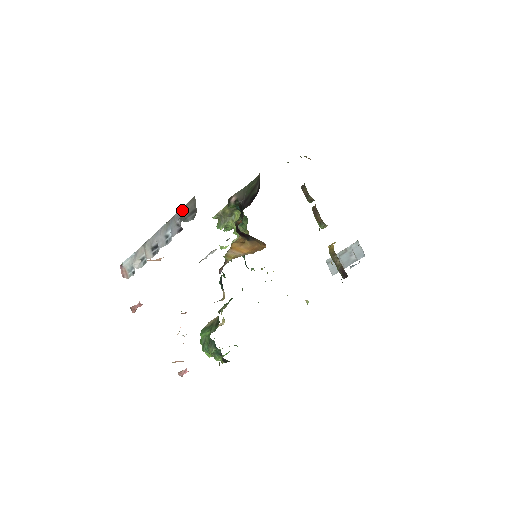
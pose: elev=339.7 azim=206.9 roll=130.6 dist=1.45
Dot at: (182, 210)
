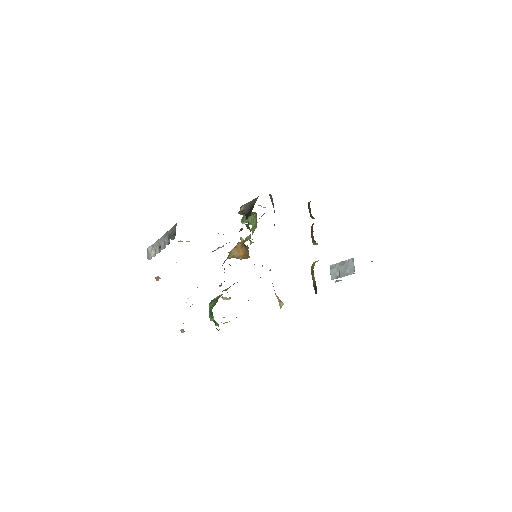
Dot at: (172, 229)
